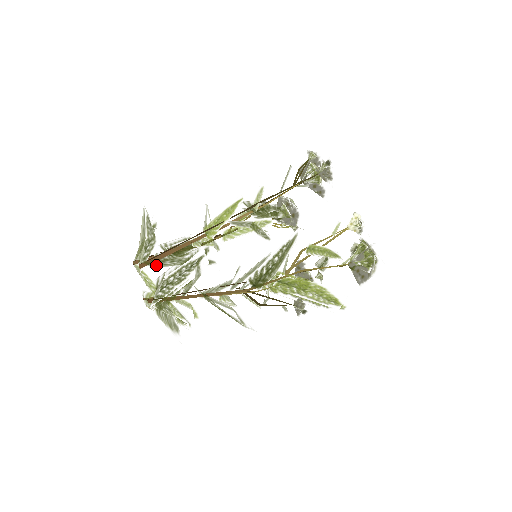
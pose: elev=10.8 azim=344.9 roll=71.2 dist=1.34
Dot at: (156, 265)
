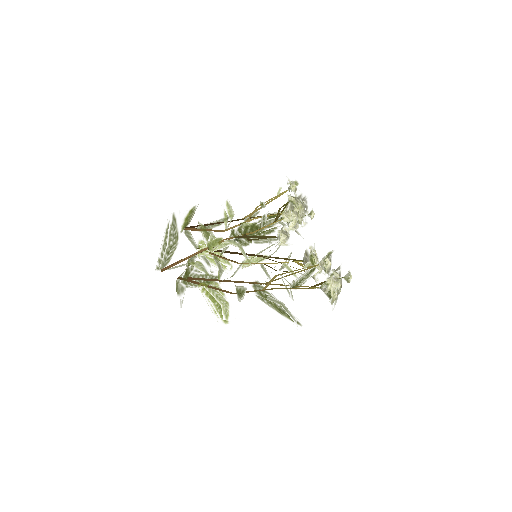
Dot at: (173, 268)
